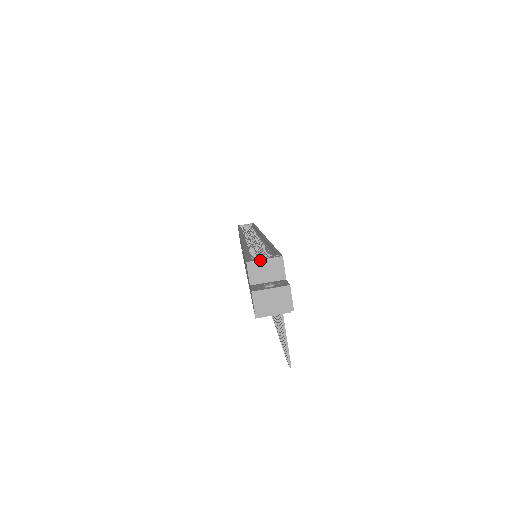
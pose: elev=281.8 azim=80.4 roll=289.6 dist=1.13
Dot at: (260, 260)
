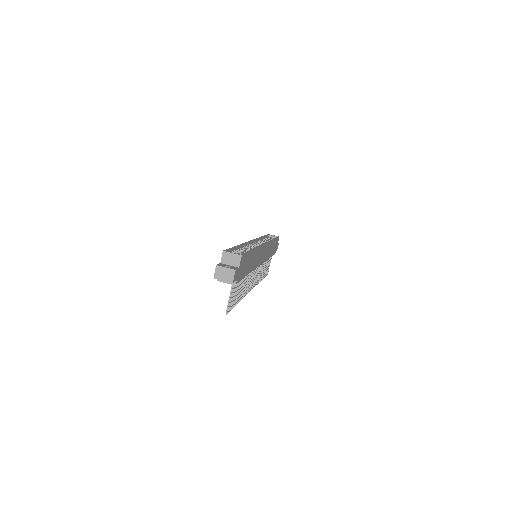
Dot at: (230, 253)
